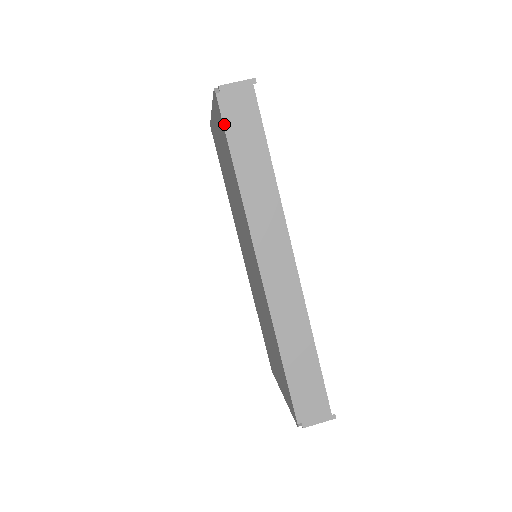
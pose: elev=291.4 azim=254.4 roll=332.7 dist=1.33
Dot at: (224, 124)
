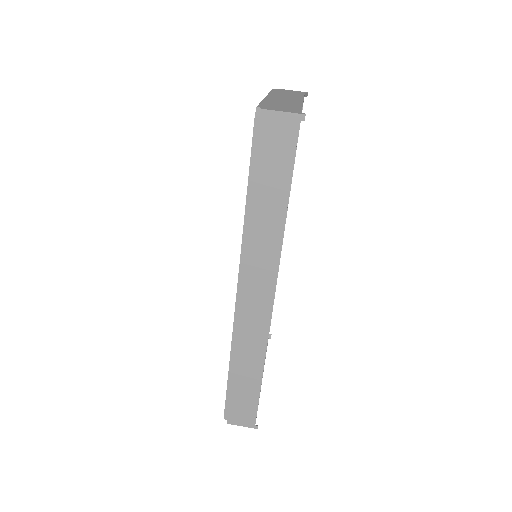
Dot at: (252, 152)
